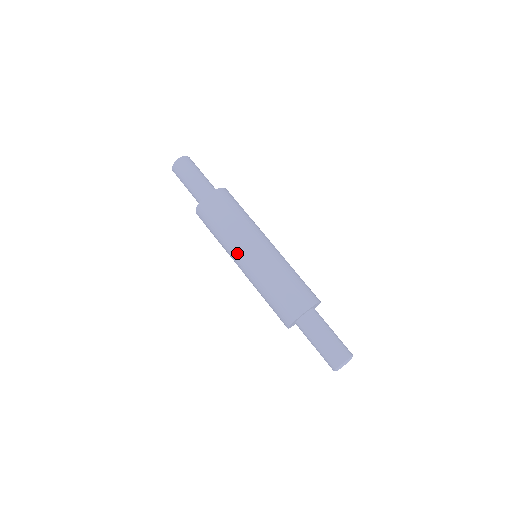
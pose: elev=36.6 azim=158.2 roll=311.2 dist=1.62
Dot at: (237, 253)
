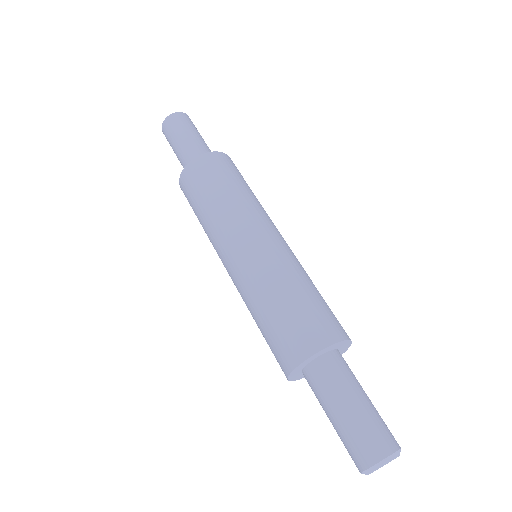
Dot at: (219, 253)
